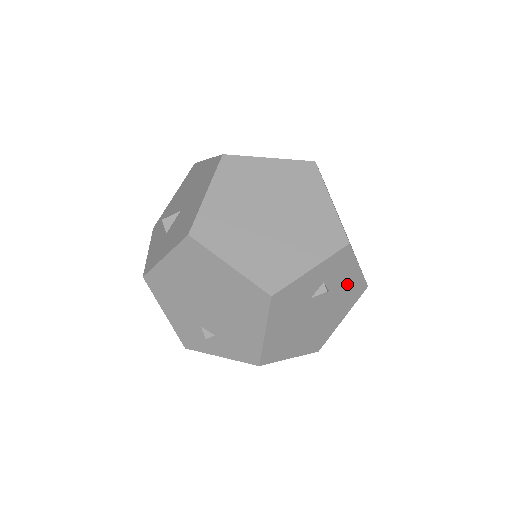
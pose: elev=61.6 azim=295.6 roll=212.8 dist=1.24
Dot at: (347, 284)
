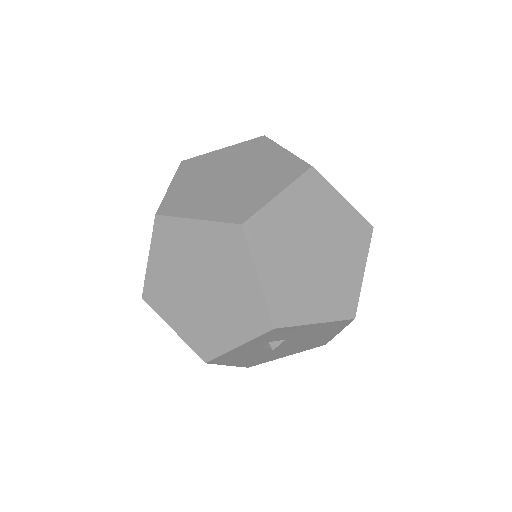
Dot at: (312, 330)
